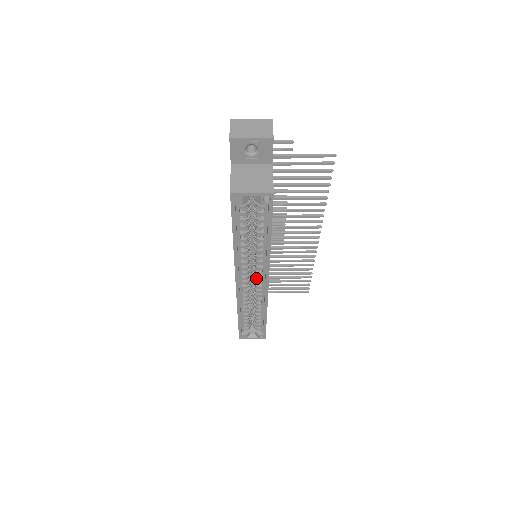
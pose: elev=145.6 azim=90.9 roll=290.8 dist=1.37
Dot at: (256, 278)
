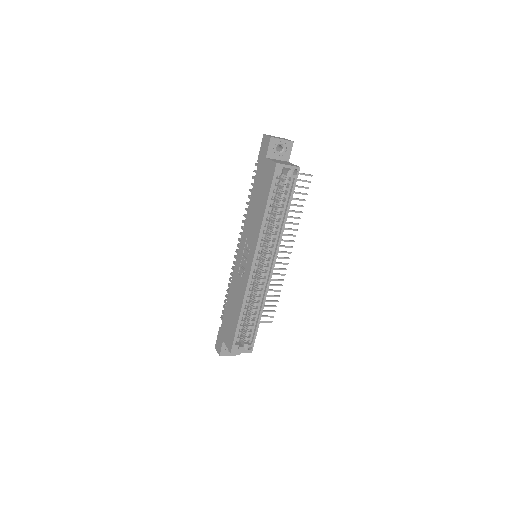
Dot at: (265, 262)
